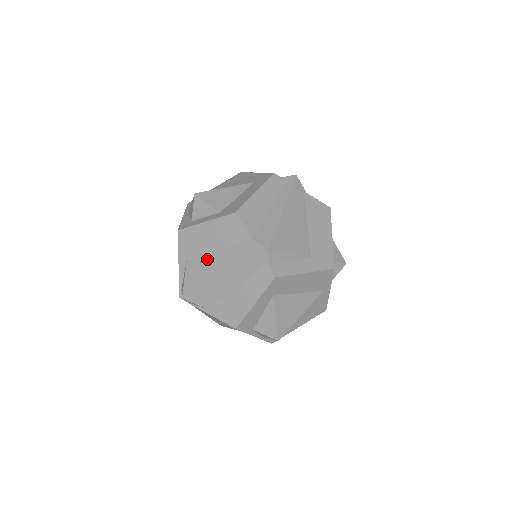
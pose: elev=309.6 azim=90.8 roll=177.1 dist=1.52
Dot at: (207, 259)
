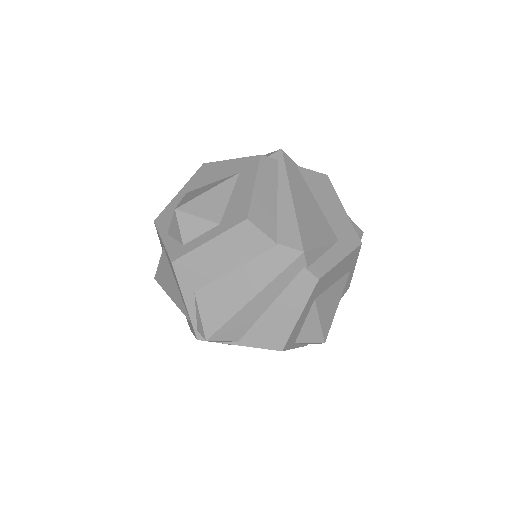
Dot at: (223, 285)
